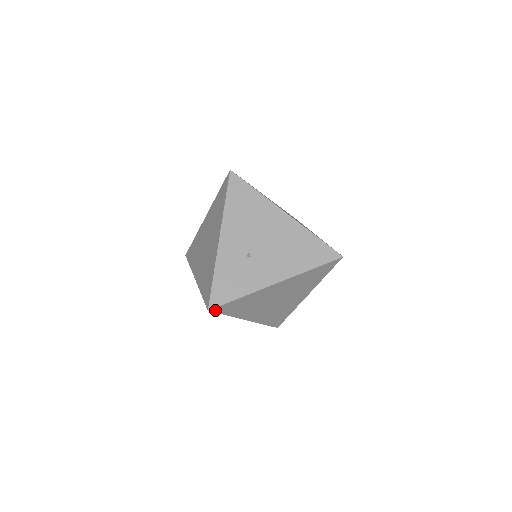
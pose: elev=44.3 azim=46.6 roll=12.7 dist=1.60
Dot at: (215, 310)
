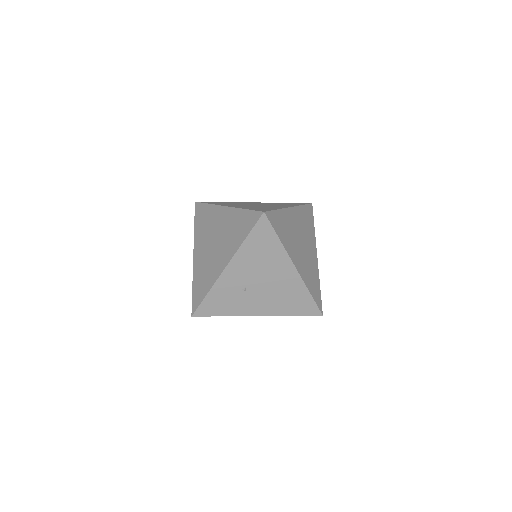
Dot at: occluded
